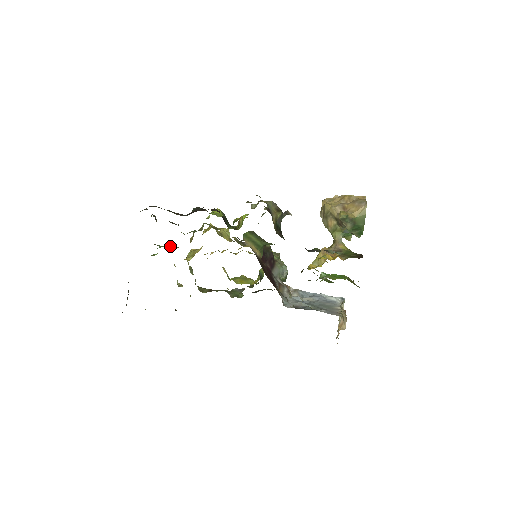
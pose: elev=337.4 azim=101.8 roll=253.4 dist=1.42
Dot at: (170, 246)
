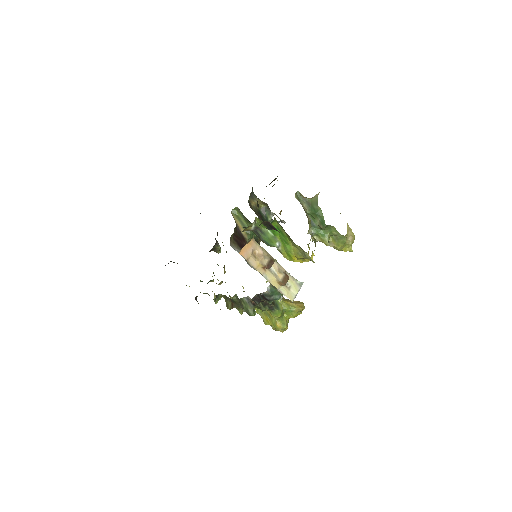
Dot at: occluded
